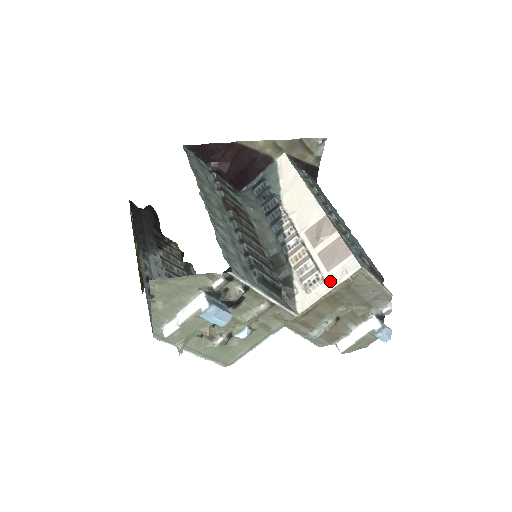
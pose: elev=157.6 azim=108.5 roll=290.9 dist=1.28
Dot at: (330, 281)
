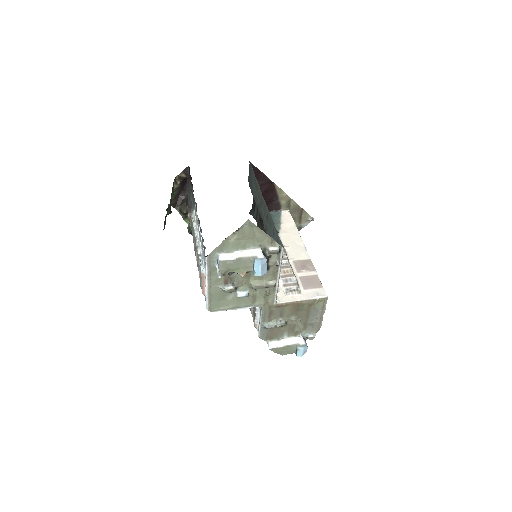
Dot at: (304, 295)
